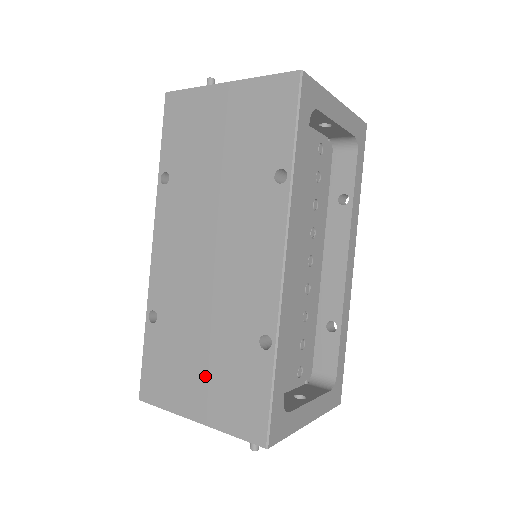
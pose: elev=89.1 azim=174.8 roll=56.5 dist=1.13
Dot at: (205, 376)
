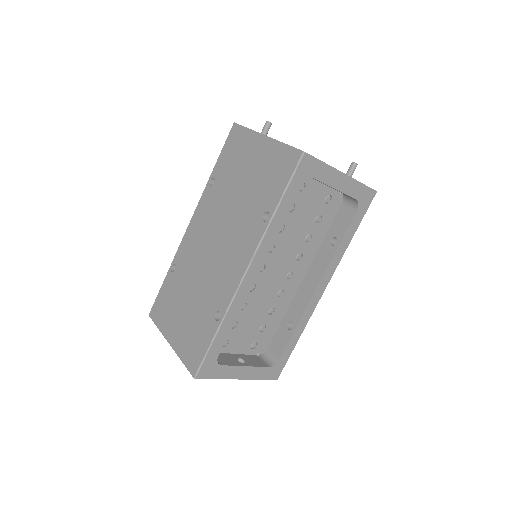
Dot at: (183, 319)
